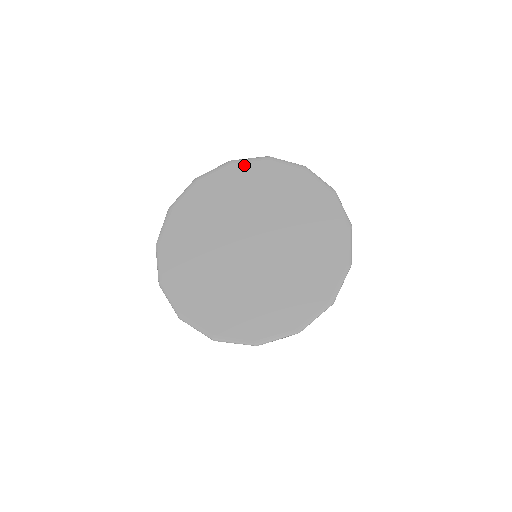
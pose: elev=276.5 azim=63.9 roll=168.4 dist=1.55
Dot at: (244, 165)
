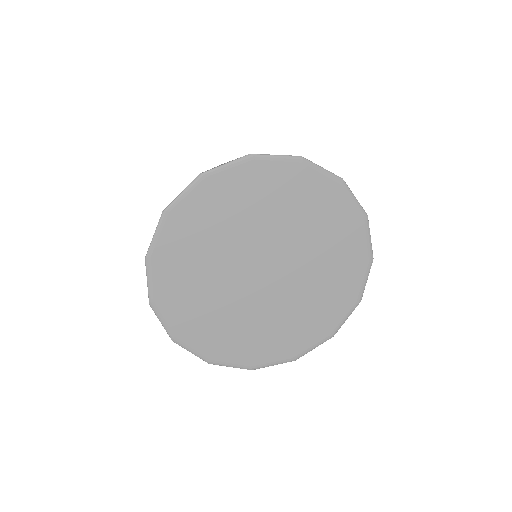
Dot at: (268, 165)
